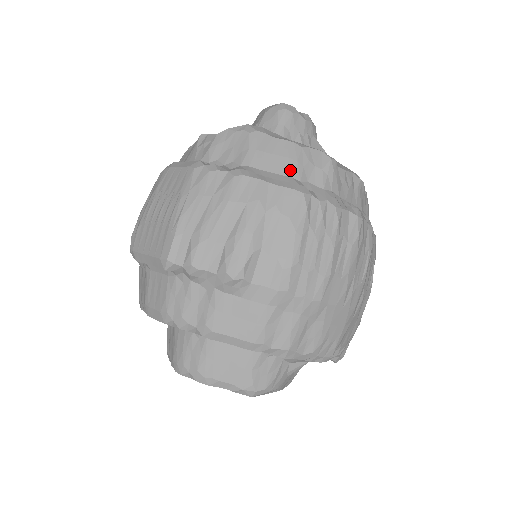
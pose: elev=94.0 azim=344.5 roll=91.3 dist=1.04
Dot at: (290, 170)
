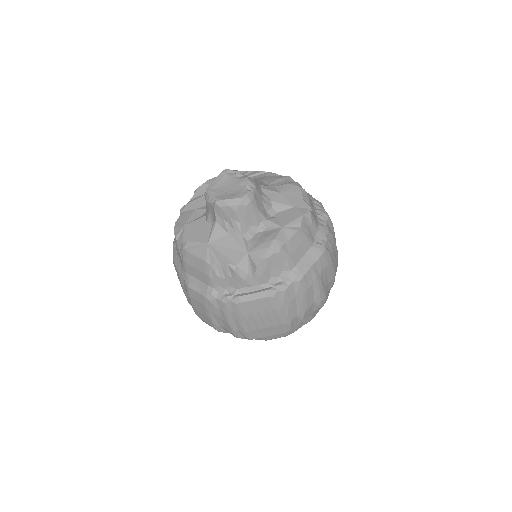
Dot at: (308, 245)
